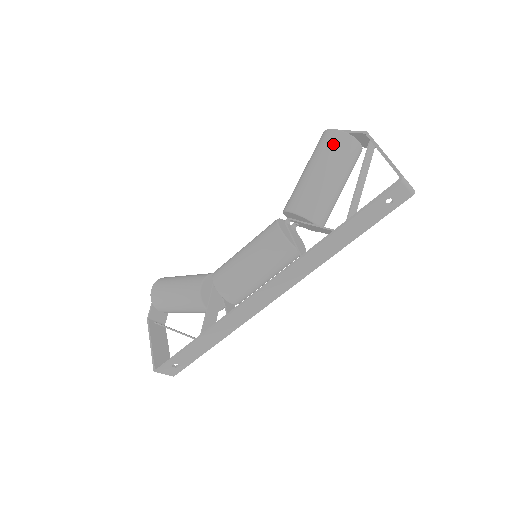
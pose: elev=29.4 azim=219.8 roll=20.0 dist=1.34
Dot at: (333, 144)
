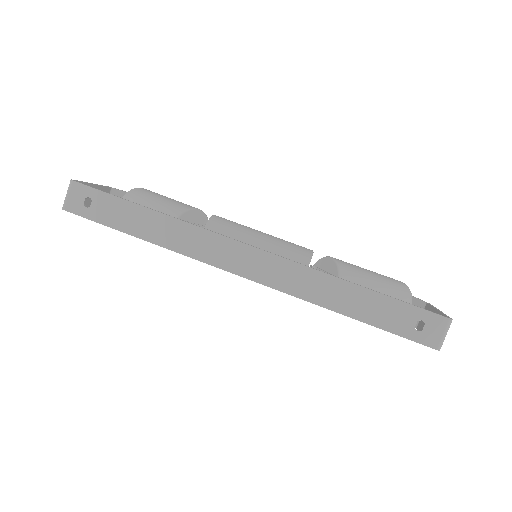
Dot at: (398, 283)
